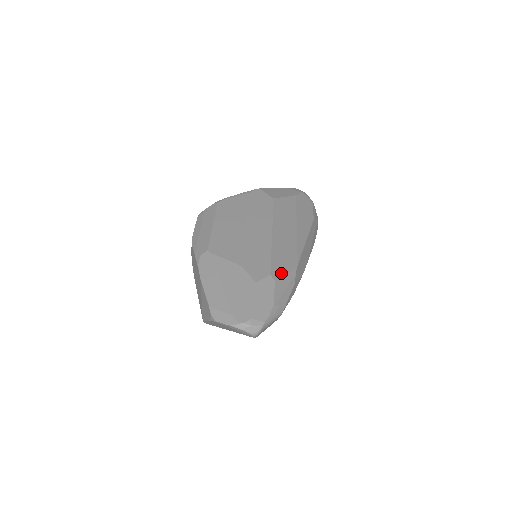
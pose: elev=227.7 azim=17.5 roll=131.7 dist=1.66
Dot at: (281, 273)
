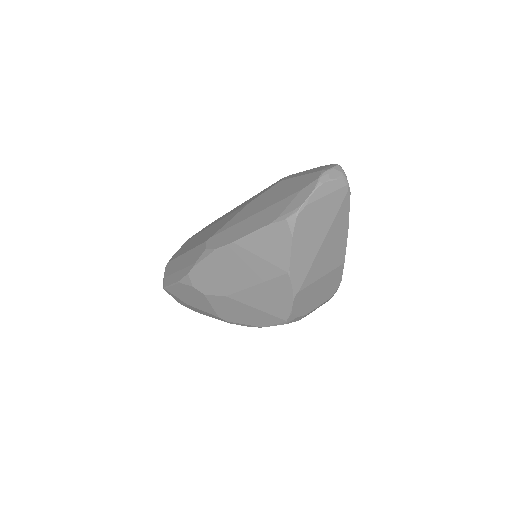
Dot at: occluded
